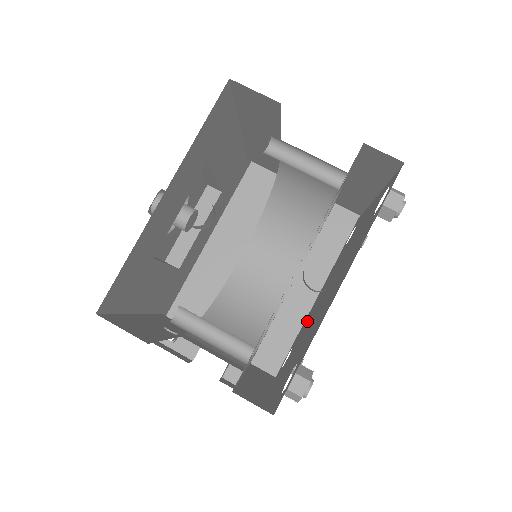
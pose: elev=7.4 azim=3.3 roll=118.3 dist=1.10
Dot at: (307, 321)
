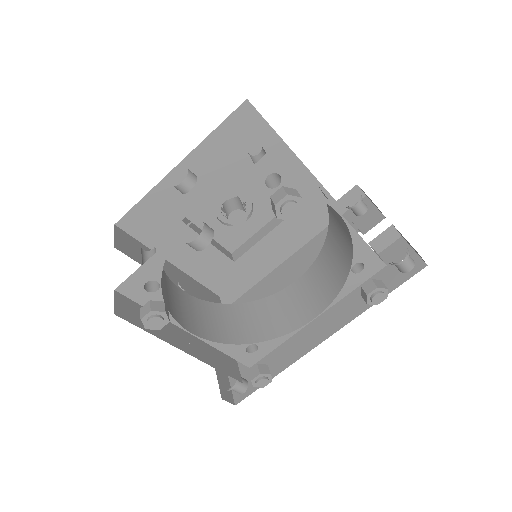
Dot at: occluded
